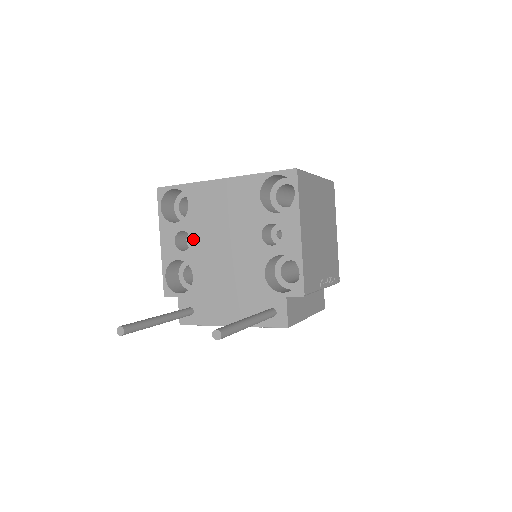
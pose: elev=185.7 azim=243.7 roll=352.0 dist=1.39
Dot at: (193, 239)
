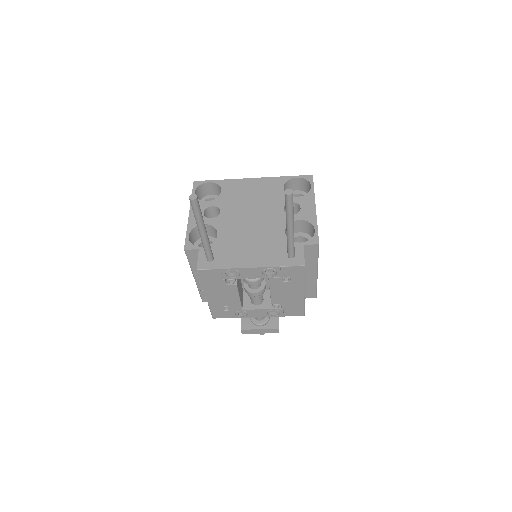
Dot at: (222, 211)
